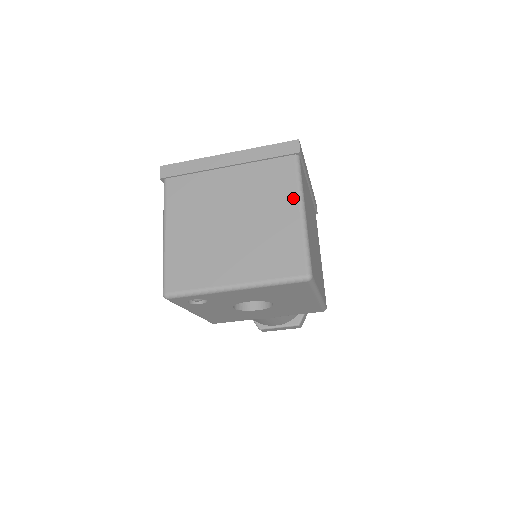
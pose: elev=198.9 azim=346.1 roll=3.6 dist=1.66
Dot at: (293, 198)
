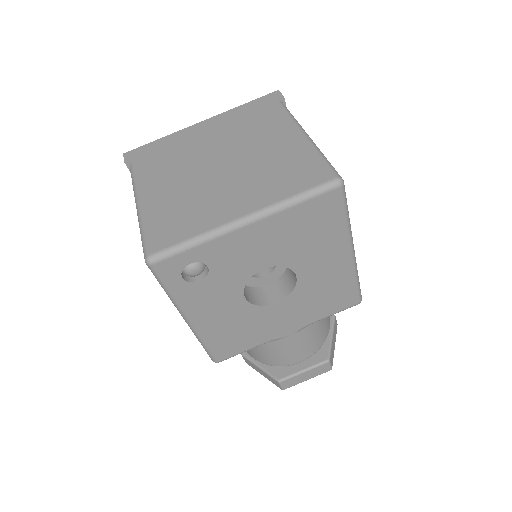
Dot at: (290, 128)
